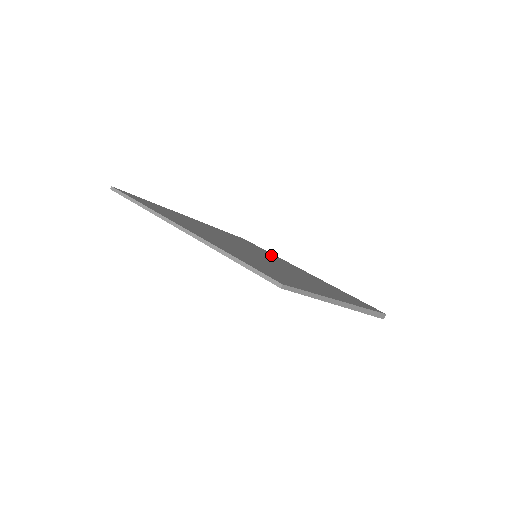
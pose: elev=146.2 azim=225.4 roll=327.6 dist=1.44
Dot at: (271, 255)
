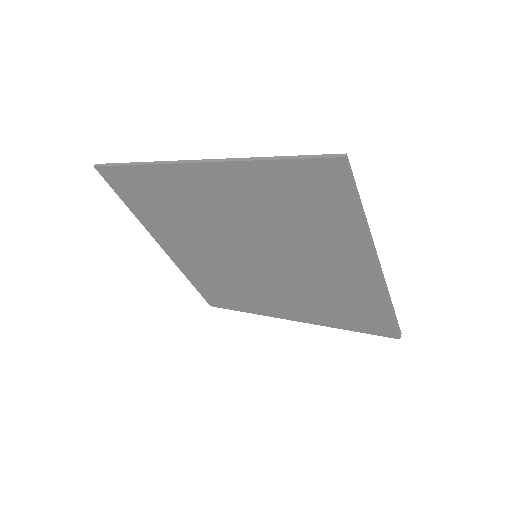
Dot at: occluded
